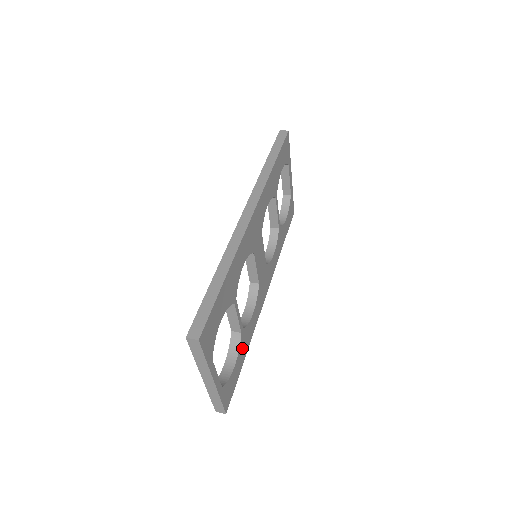
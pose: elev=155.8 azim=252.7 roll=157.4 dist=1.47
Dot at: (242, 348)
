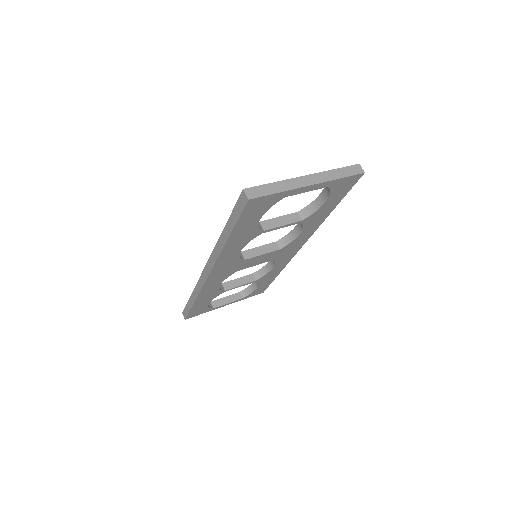
Dot at: (266, 279)
